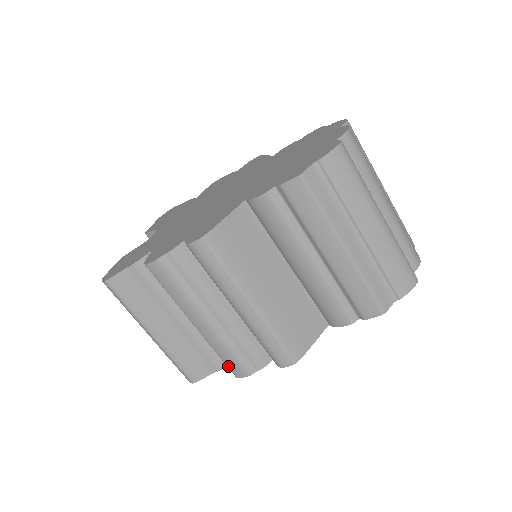
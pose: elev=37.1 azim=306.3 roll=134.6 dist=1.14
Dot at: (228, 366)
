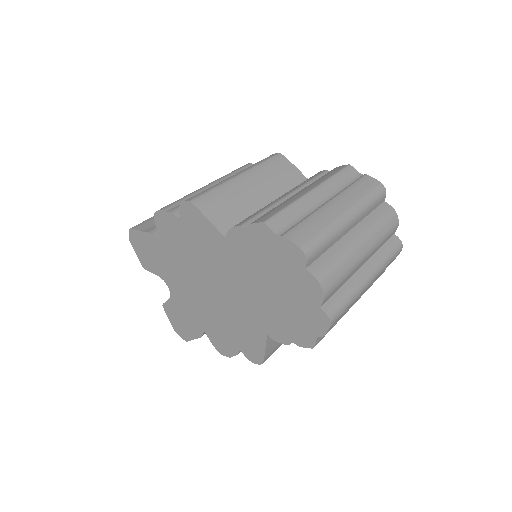
Dot at: occluded
